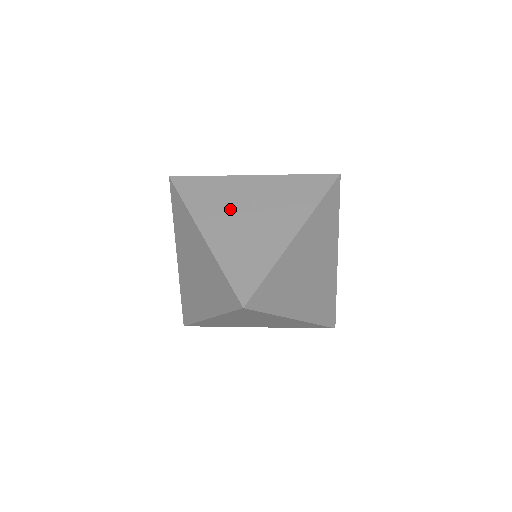
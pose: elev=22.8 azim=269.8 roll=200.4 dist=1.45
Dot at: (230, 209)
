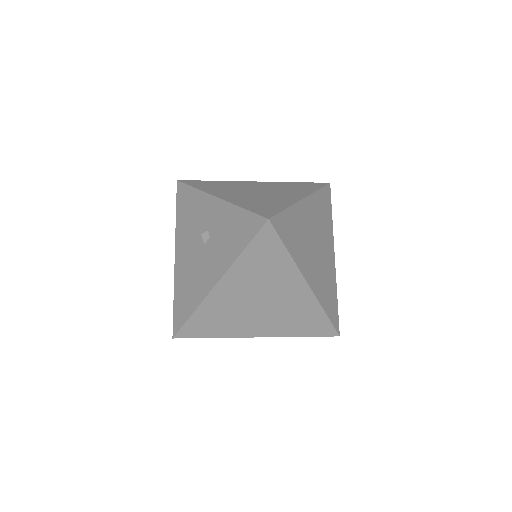
Dot at: (193, 235)
